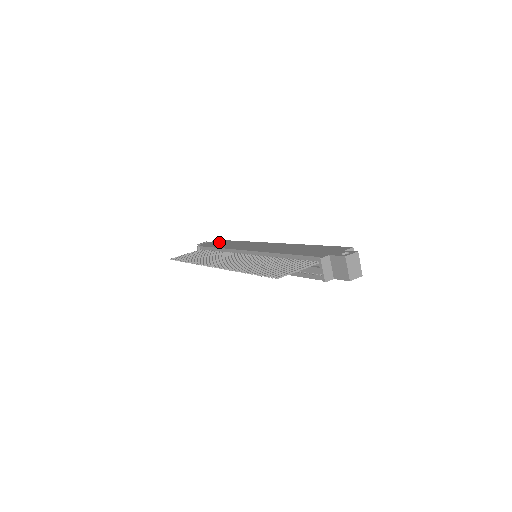
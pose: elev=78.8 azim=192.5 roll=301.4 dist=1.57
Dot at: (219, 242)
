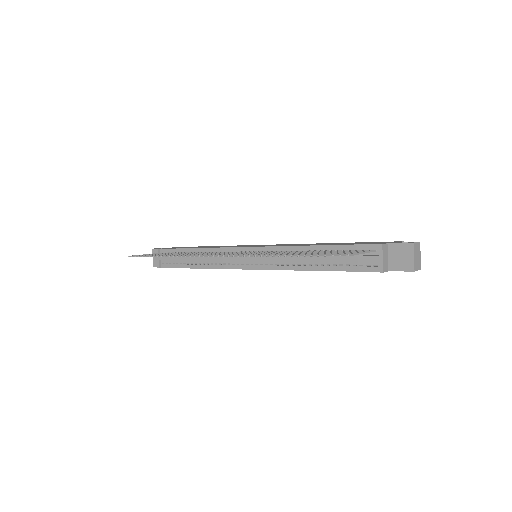
Dot at: occluded
